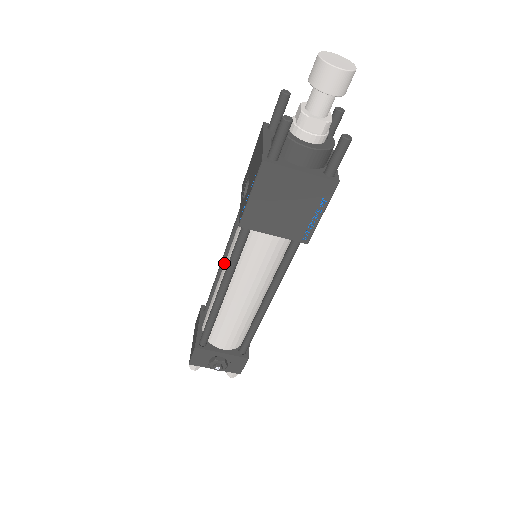
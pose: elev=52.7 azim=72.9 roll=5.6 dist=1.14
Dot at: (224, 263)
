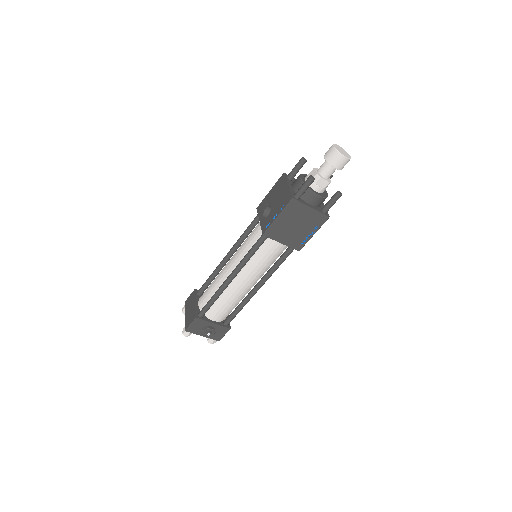
Dot at: (227, 259)
